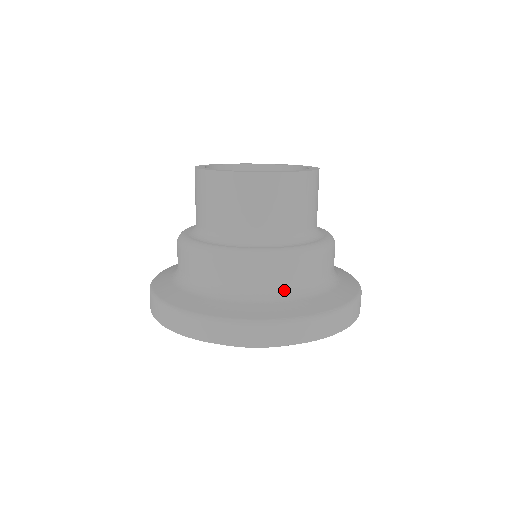
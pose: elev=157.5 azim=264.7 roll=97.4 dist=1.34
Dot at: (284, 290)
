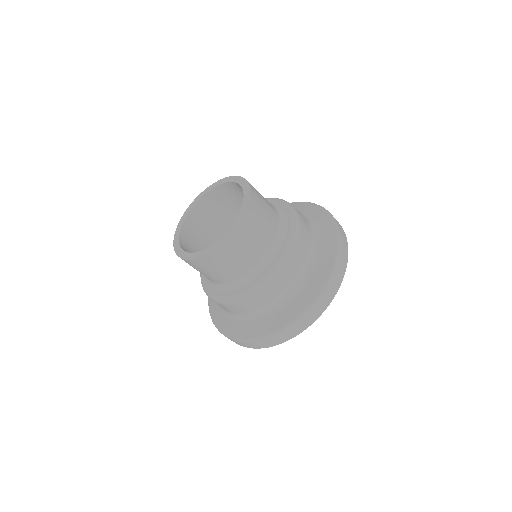
Dot at: (232, 313)
